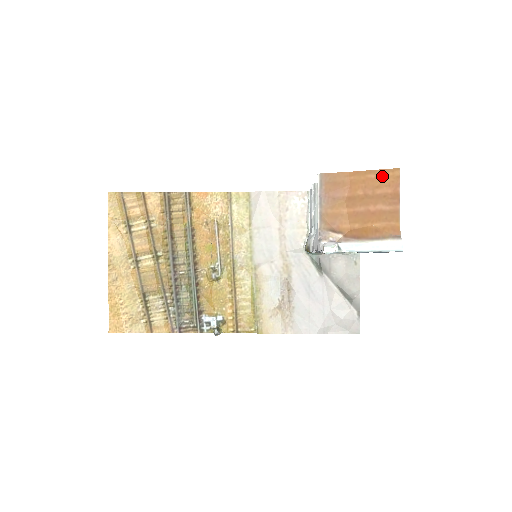
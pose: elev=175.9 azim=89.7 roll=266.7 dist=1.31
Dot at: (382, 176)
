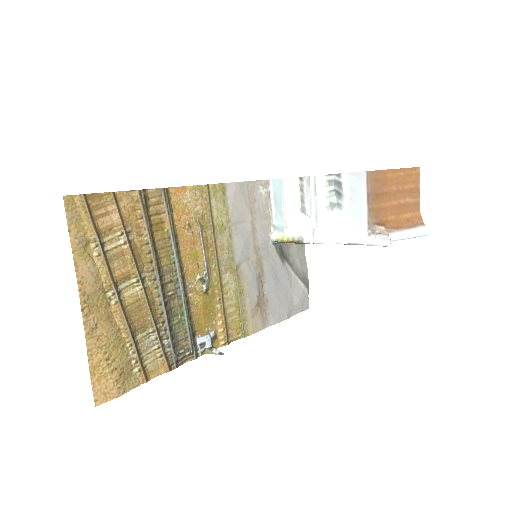
Dot at: (409, 174)
